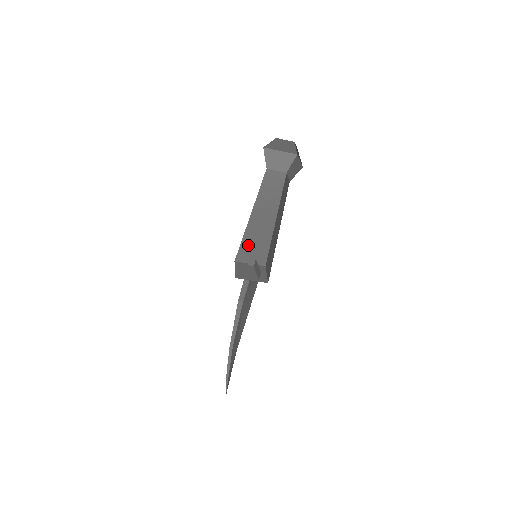
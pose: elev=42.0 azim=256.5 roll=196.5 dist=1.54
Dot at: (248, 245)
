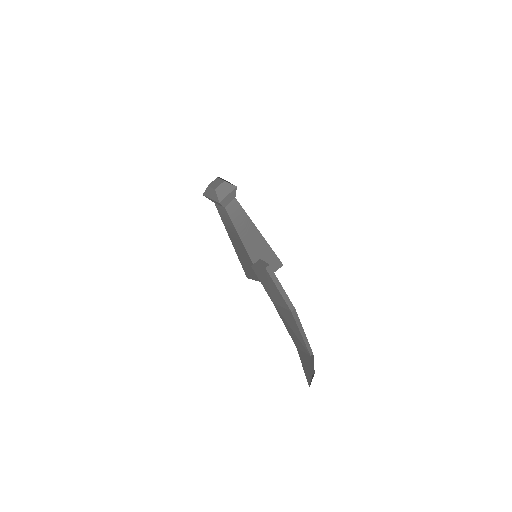
Dot at: occluded
